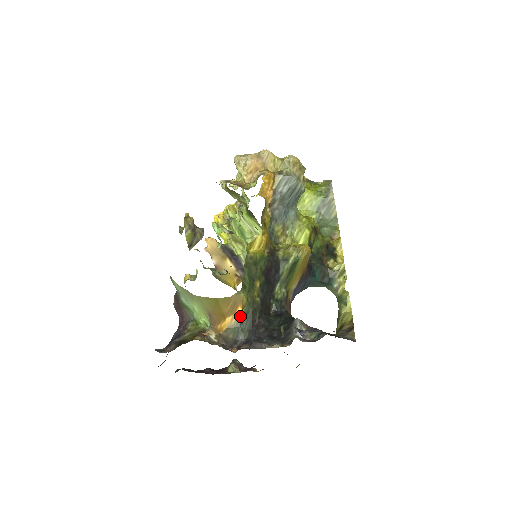
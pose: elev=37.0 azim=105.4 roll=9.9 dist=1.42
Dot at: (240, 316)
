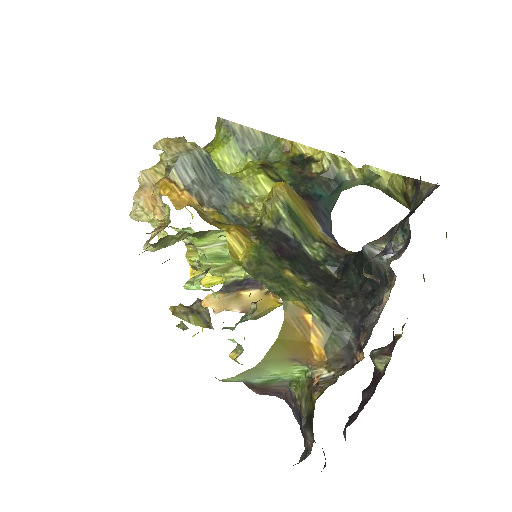
Dot at: (317, 322)
